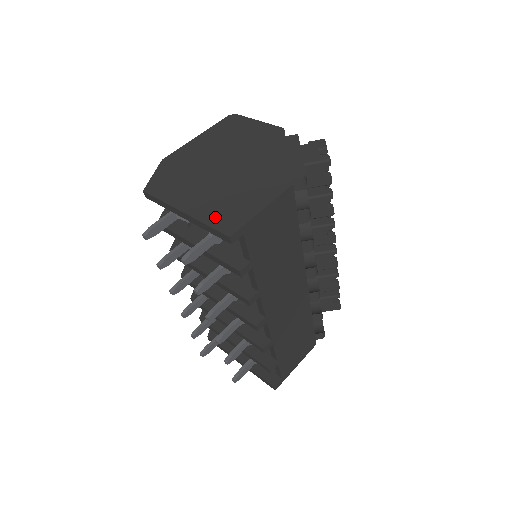
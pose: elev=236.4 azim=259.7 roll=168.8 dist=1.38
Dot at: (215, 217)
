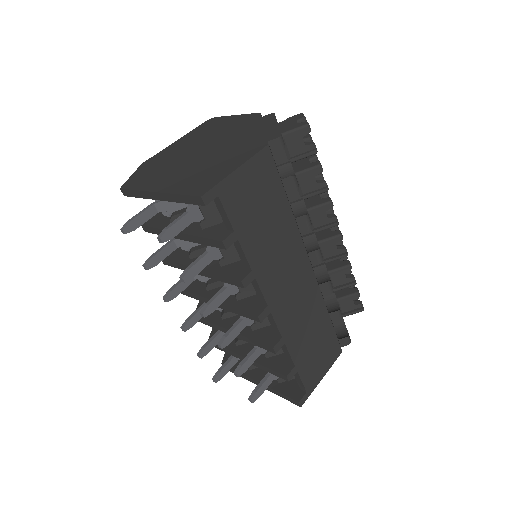
Dot at: (188, 187)
